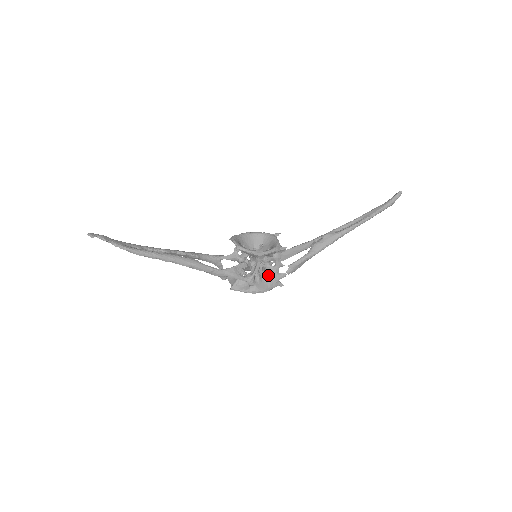
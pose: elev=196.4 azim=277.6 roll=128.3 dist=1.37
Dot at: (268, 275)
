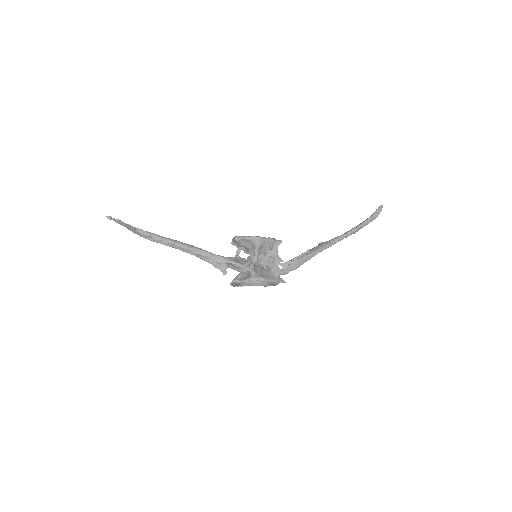
Dot at: (269, 271)
